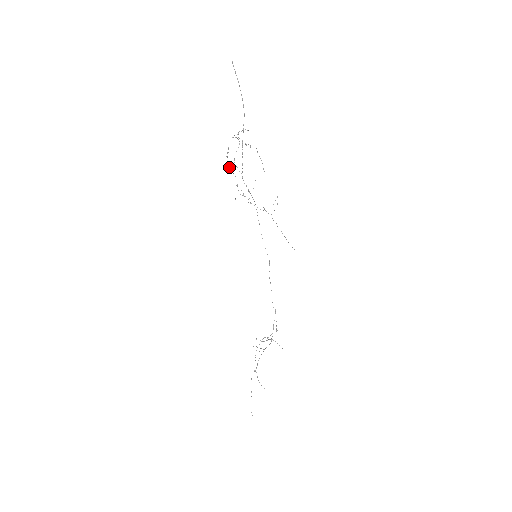
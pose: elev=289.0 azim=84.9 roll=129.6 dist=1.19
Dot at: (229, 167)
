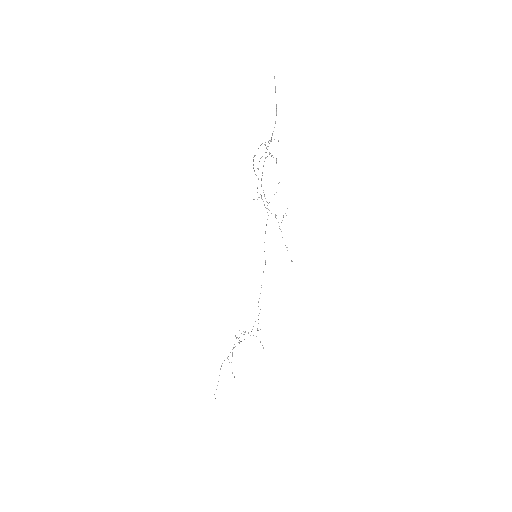
Dot at: occluded
